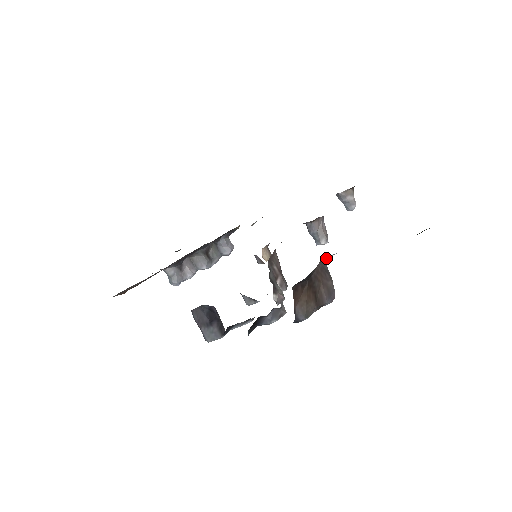
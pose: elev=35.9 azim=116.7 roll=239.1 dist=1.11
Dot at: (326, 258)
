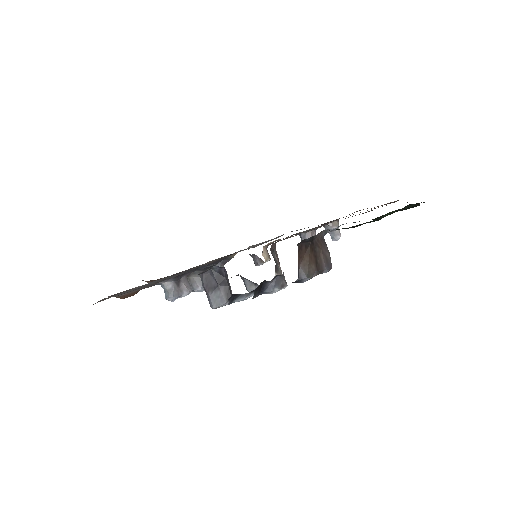
Dot at: (325, 232)
